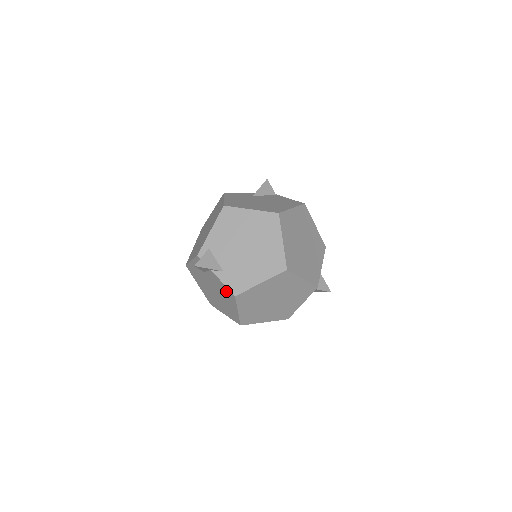
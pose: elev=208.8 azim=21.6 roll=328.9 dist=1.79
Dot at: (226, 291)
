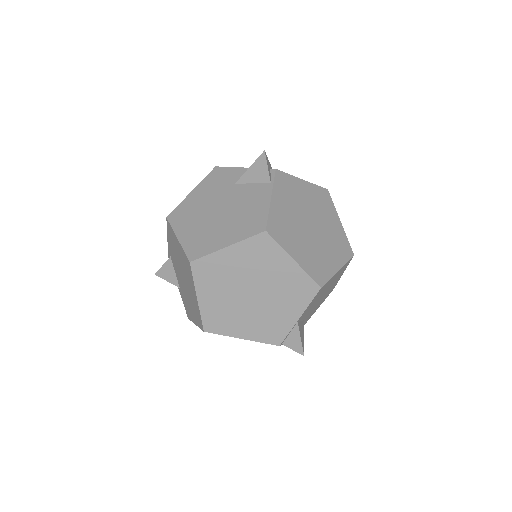
Dot at: occluded
